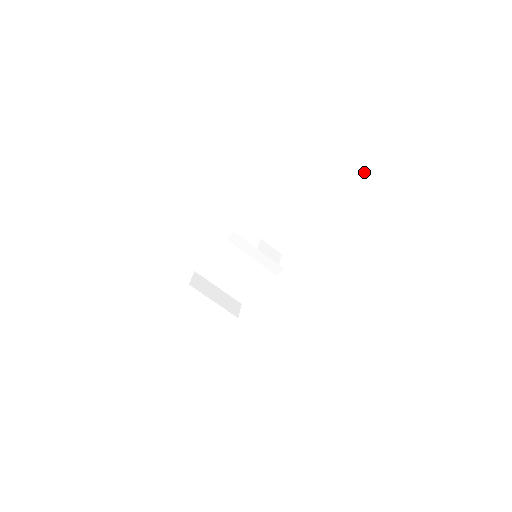
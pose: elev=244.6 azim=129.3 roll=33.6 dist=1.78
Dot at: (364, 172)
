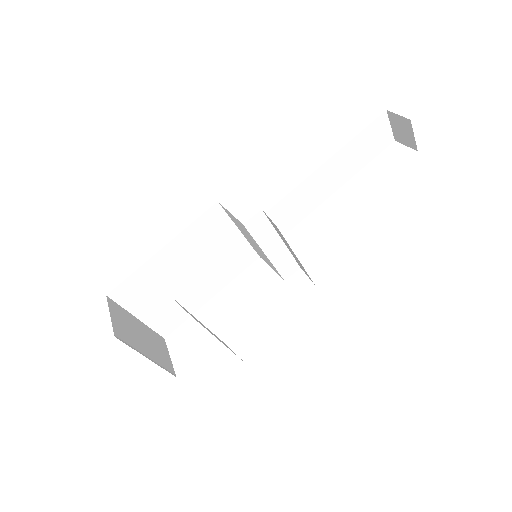
Dot at: (387, 131)
